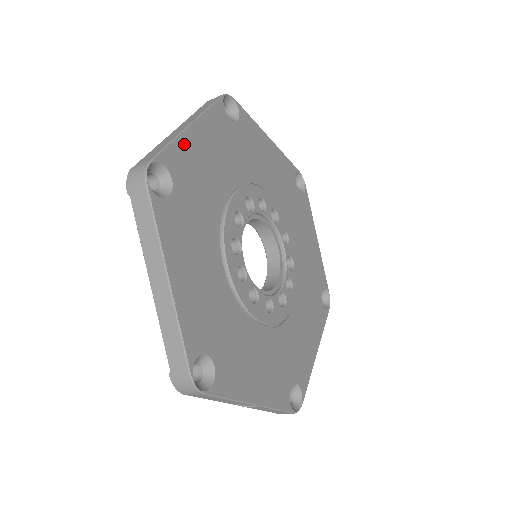
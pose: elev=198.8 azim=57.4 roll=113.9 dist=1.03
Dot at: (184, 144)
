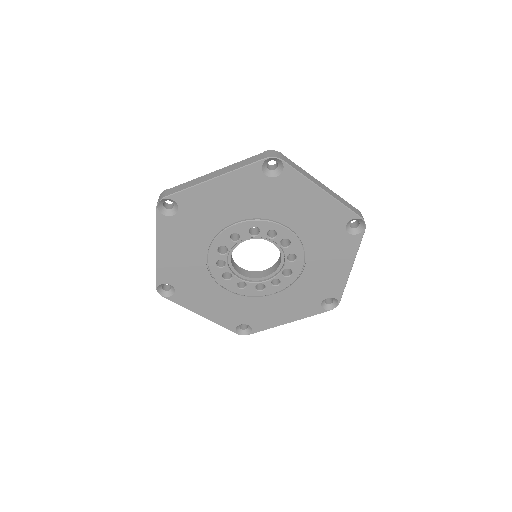
Dot at: (199, 190)
